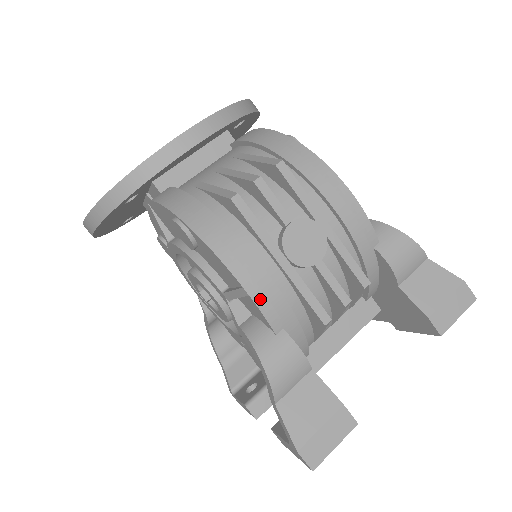
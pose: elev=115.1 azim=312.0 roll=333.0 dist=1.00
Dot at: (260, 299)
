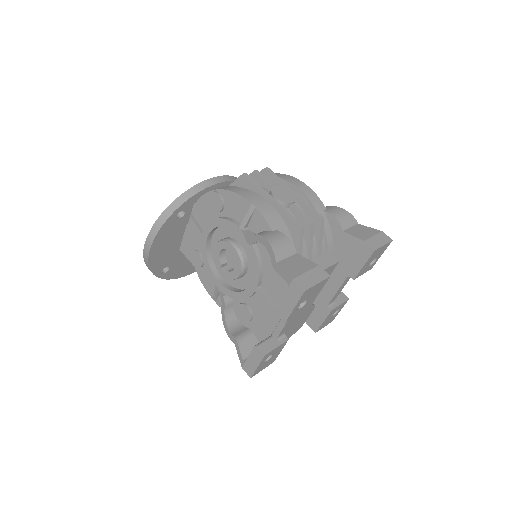
Dot at: (262, 210)
